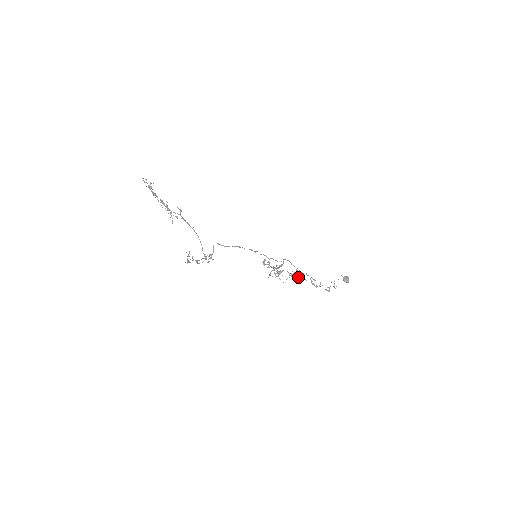
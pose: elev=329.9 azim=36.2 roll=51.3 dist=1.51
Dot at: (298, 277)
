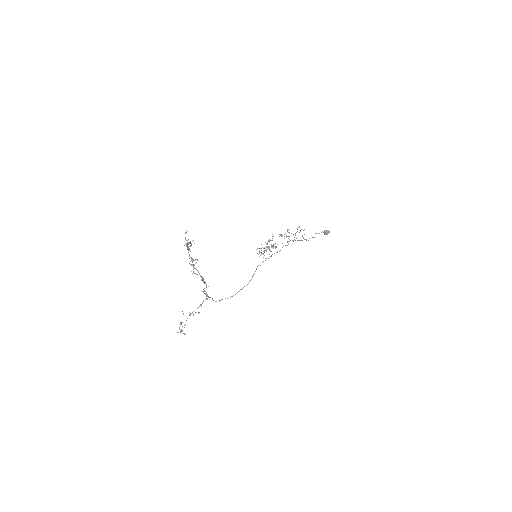
Dot at: (288, 230)
